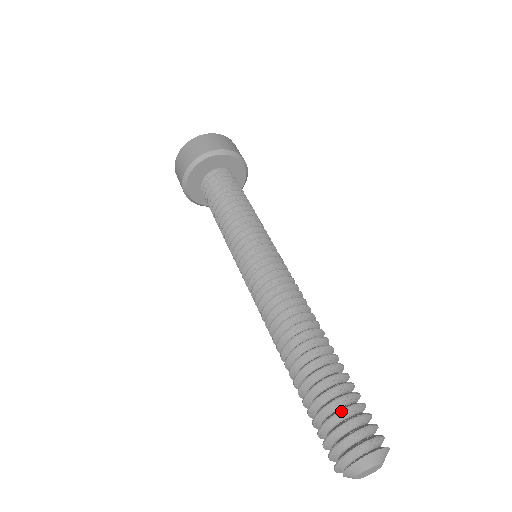
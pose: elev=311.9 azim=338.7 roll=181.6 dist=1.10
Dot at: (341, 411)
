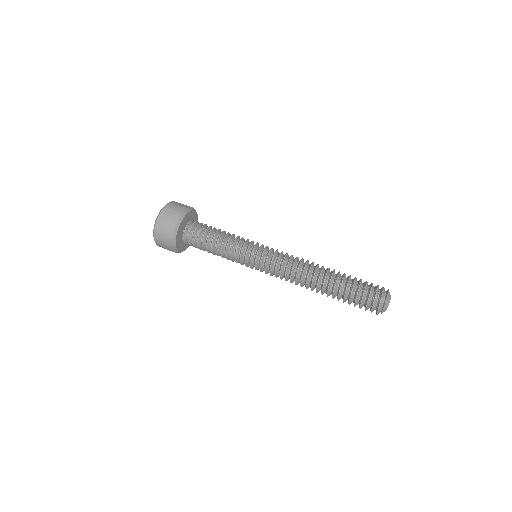
Dot at: (364, 293)
